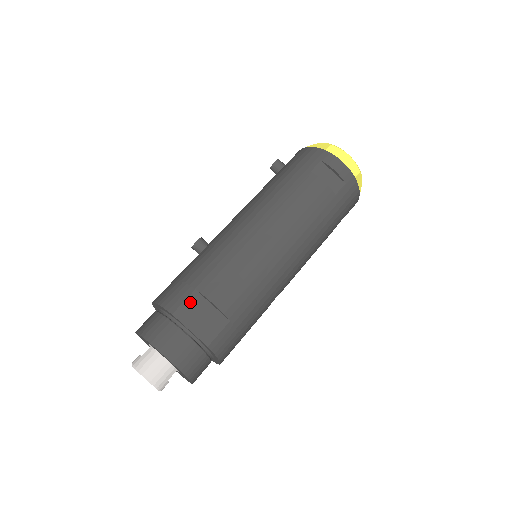
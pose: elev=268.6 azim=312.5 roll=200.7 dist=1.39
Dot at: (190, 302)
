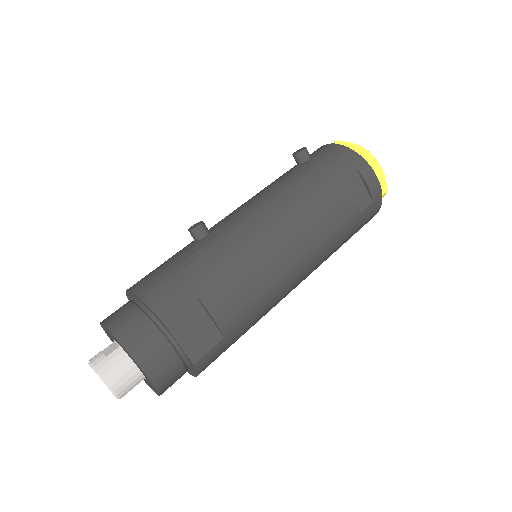
Dot at: (185, 308)
